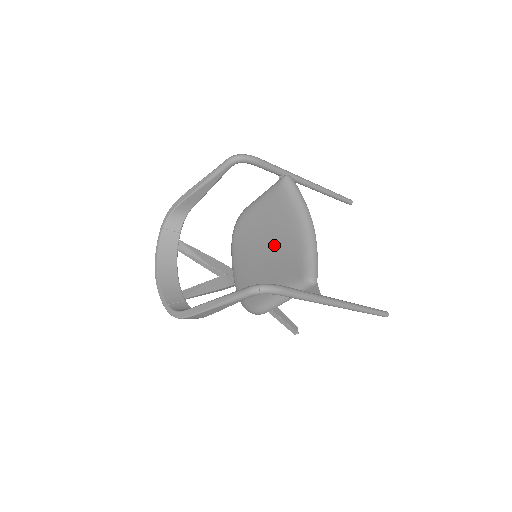
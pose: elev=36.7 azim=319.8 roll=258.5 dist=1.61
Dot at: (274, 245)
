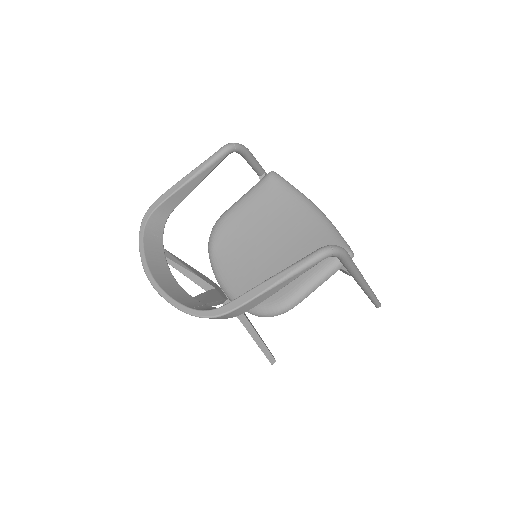
Dot at: (282, 236)
